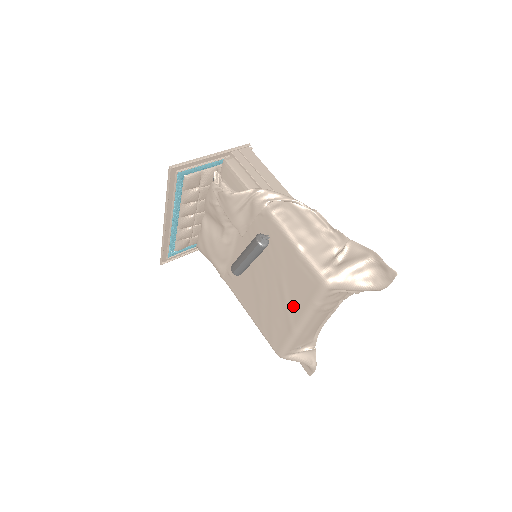
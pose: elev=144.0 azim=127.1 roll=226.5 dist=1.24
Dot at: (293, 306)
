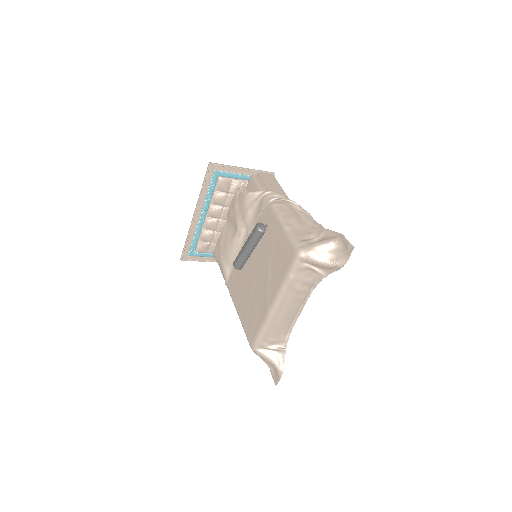
Dot at: (272, 286)
